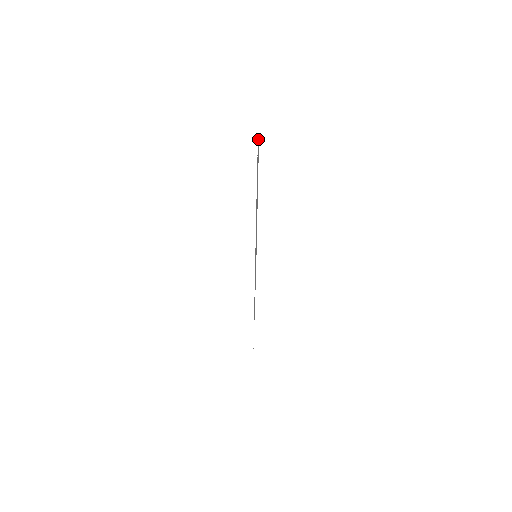
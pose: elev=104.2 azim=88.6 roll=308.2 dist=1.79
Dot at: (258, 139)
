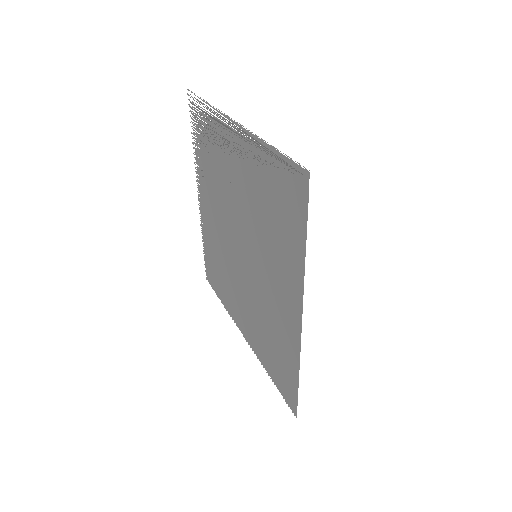
Dot at: (198, 200)
